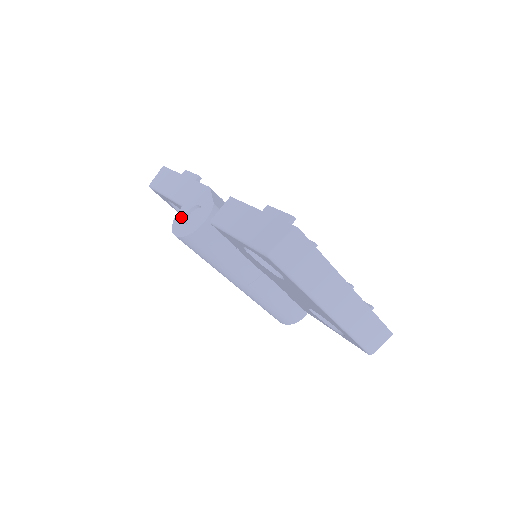
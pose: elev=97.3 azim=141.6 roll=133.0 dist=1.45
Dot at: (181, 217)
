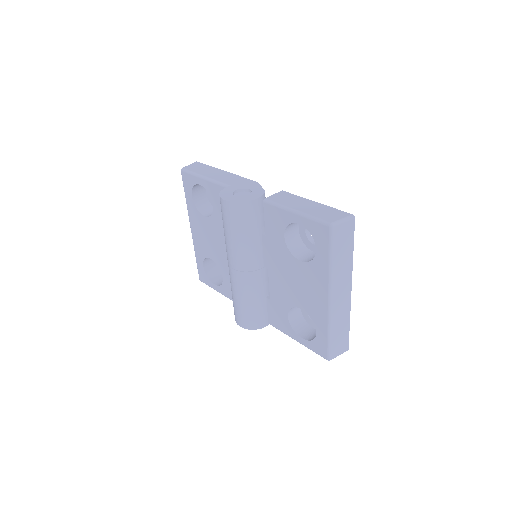
Dot at: (229, 191)
